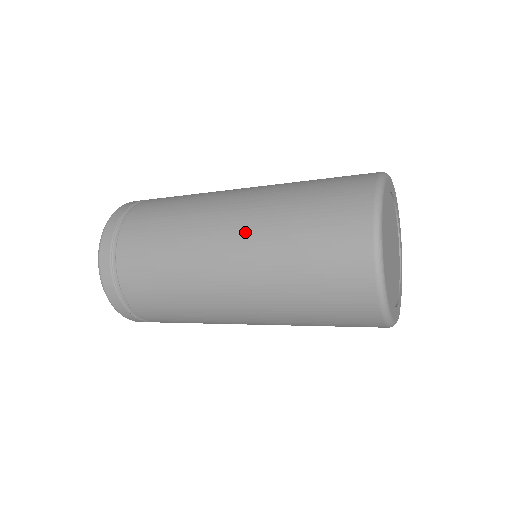
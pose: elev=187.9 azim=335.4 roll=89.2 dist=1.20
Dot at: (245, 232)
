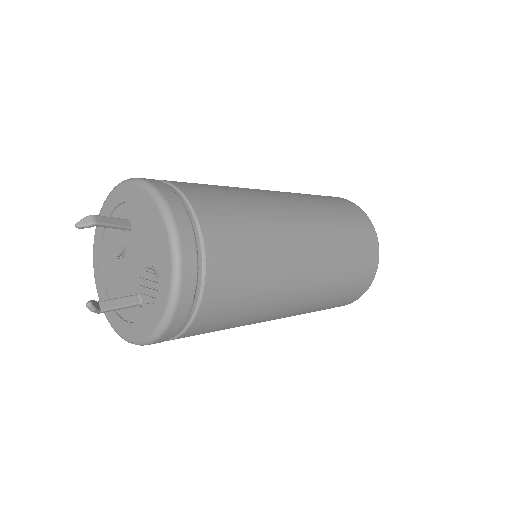
Dot at: (290, 195)
